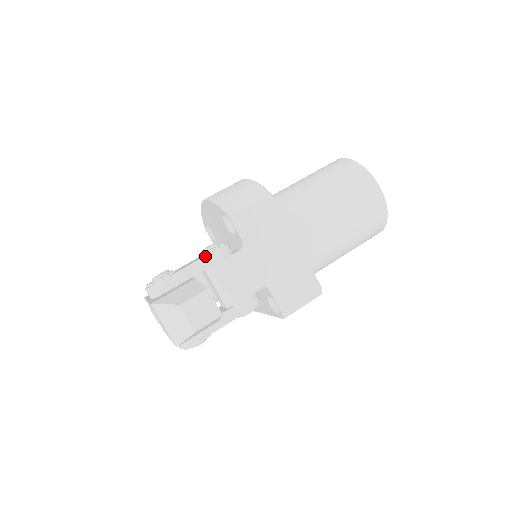
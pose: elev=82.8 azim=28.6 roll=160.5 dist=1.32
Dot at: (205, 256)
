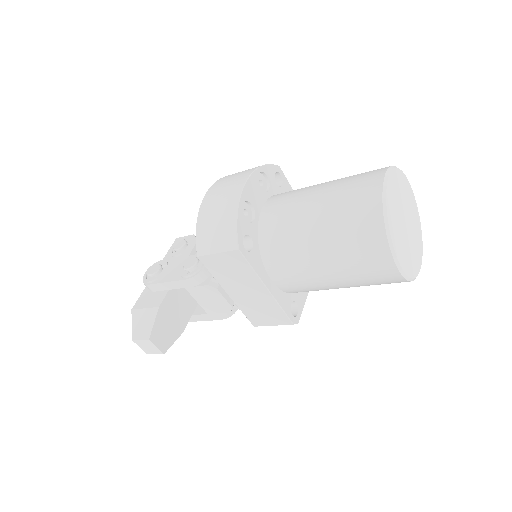
Dot at: (177, 281)
